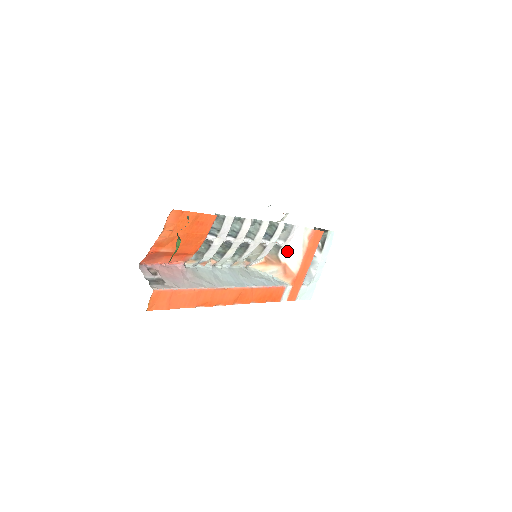
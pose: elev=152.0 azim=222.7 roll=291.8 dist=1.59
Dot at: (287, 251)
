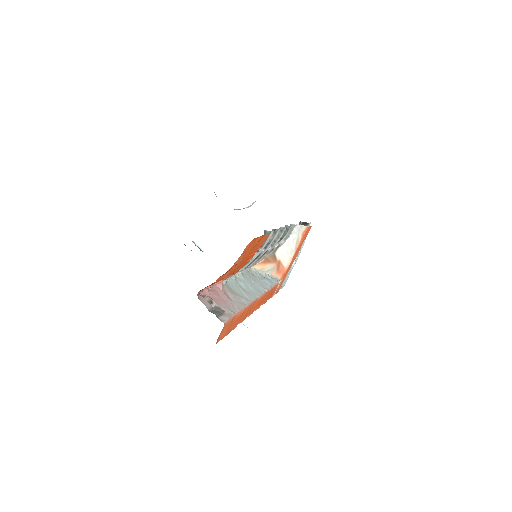
Dot at: (283, 249)
